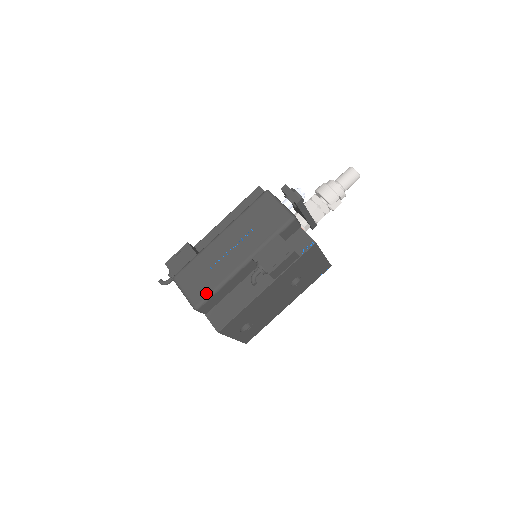
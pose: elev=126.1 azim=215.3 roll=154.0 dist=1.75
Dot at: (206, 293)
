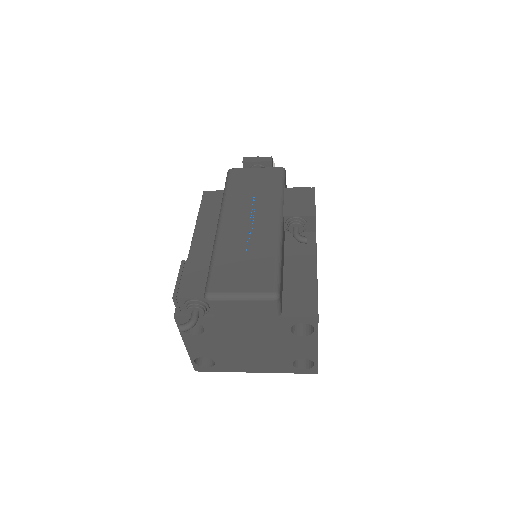
Dot at: (272, 271)
